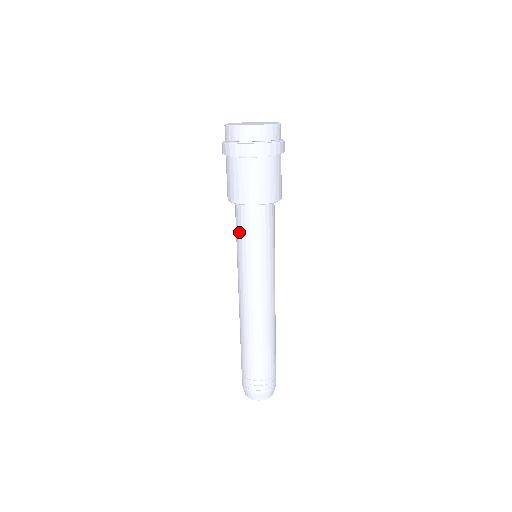
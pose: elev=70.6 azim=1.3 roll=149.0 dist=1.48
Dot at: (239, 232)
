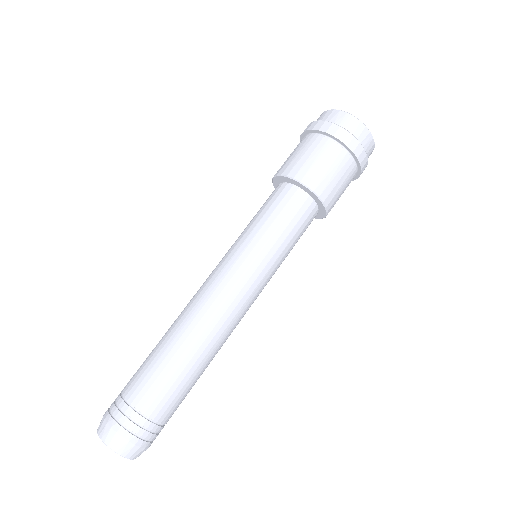
Dot at: (279, 218)
